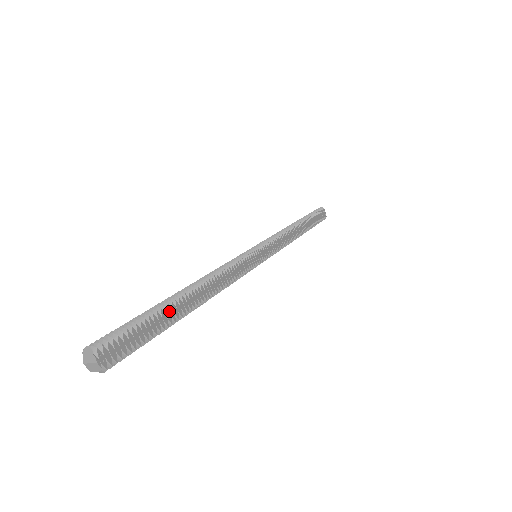
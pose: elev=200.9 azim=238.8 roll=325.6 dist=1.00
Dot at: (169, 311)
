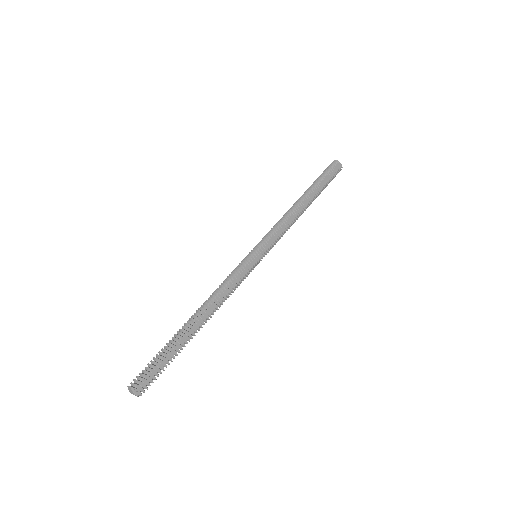
Dot at: (178, 342)
